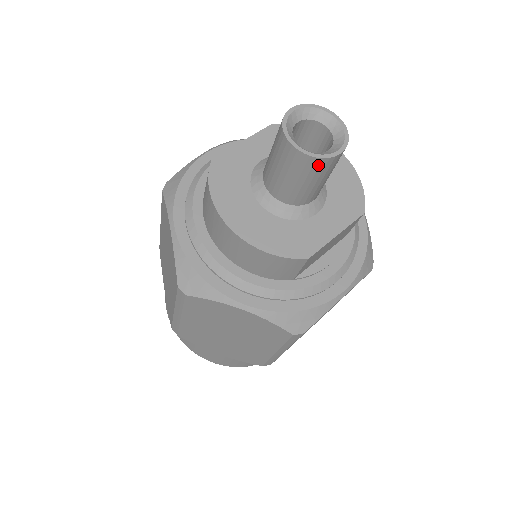
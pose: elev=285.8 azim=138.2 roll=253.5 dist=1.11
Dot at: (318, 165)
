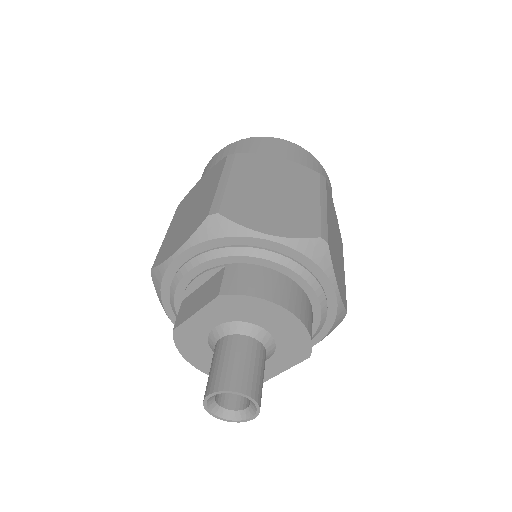
Dot at: (239, 414)
